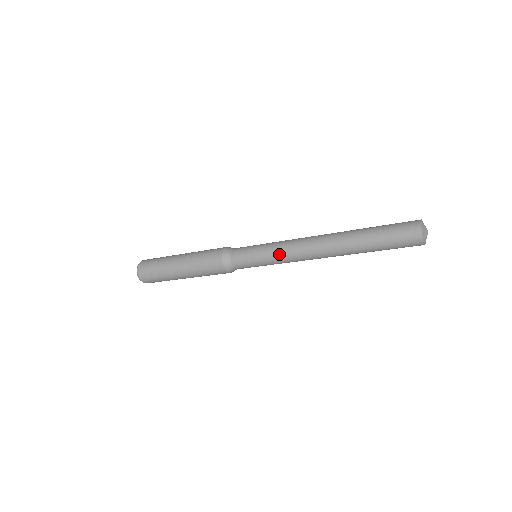
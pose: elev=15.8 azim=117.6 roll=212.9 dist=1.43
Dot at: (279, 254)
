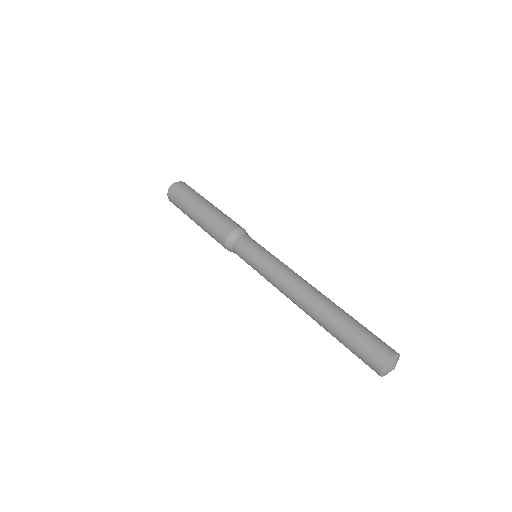
Dot at: occluded
